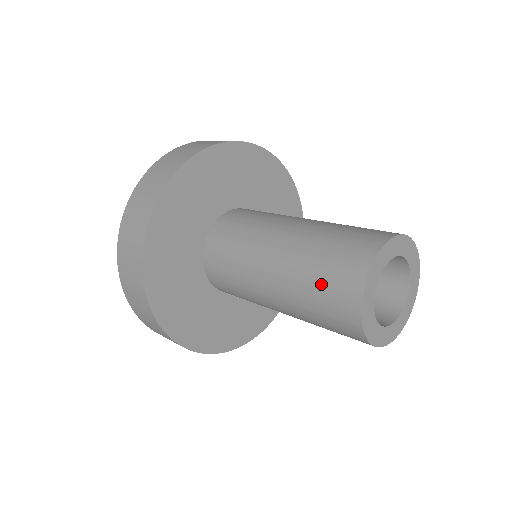
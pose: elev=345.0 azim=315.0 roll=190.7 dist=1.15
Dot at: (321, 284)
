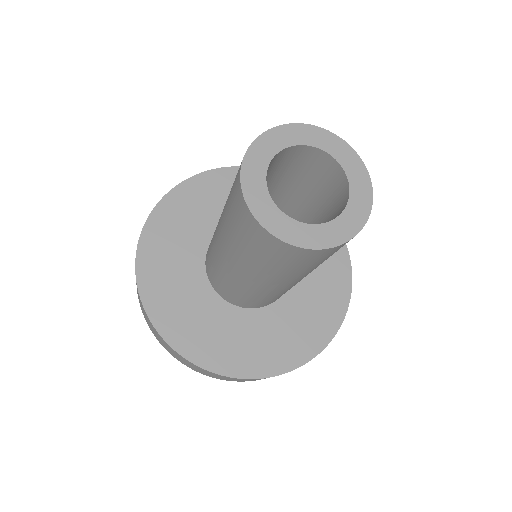
Dot at: (231, 214)
